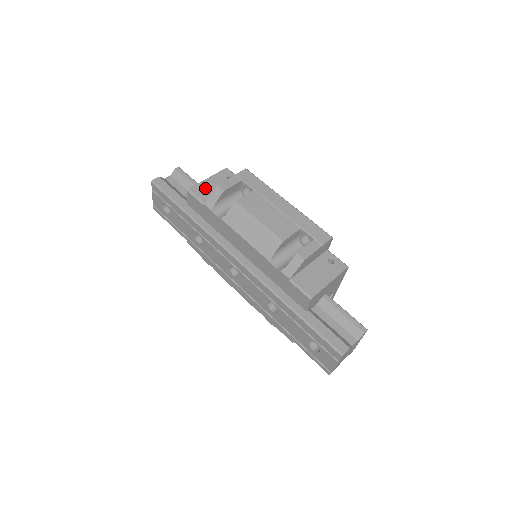
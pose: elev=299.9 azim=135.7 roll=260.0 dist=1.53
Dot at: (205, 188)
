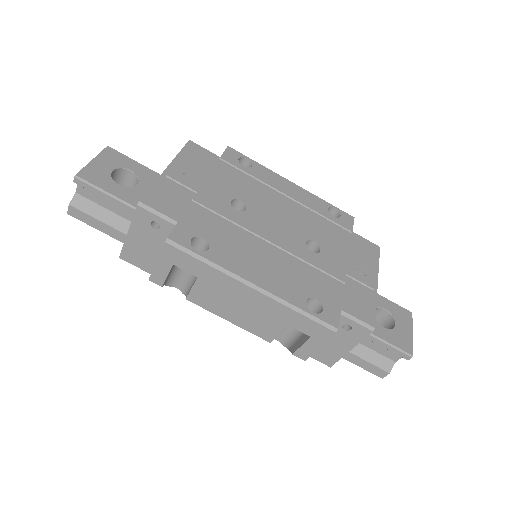
Dot at: (136, 252)
